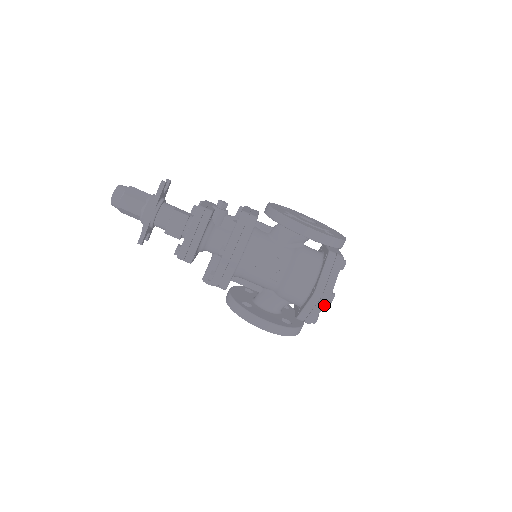
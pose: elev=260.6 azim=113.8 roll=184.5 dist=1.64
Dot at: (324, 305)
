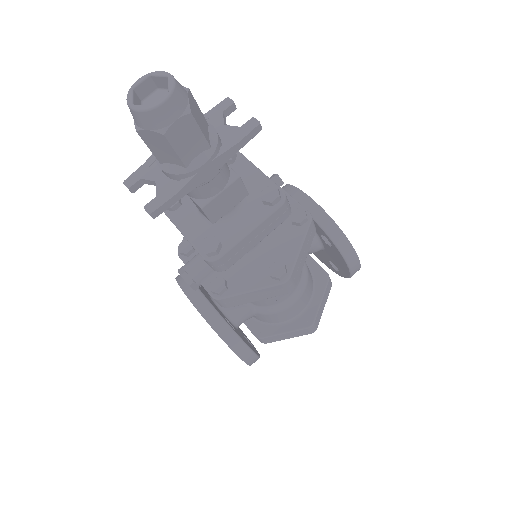
Dot at: occluded
